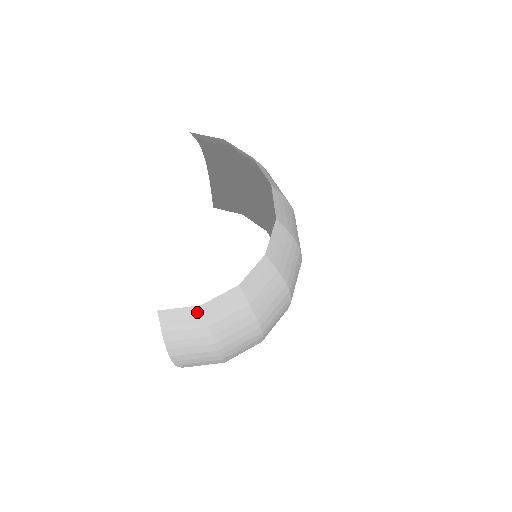
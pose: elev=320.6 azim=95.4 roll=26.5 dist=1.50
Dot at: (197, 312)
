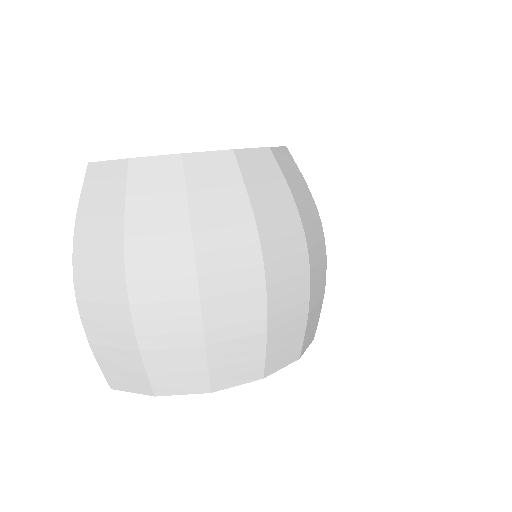
Dot at: (122, 170)
